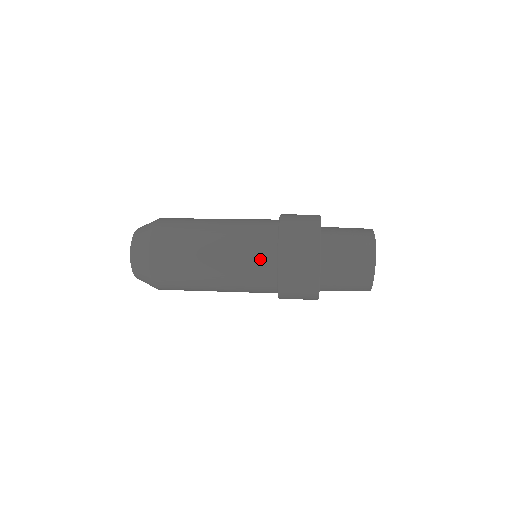
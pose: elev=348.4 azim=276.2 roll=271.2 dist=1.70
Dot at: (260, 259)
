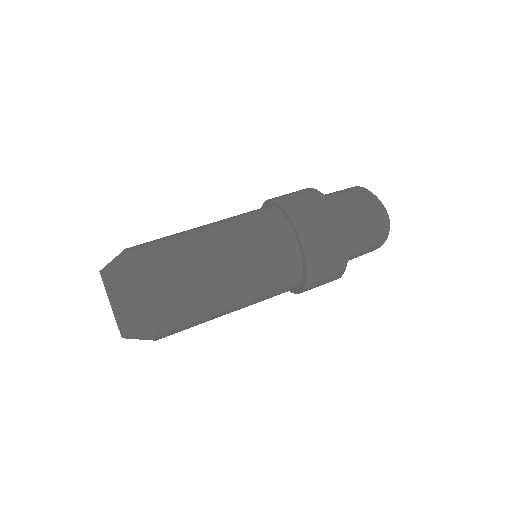
Dot at: (285, 275)
